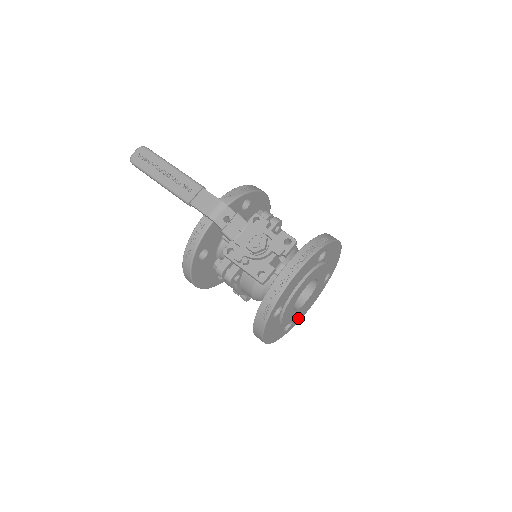
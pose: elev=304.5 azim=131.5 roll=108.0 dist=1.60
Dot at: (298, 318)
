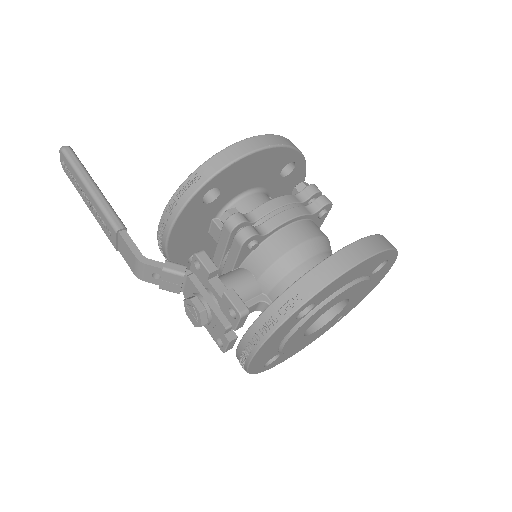
Dot at: (359, 299)
